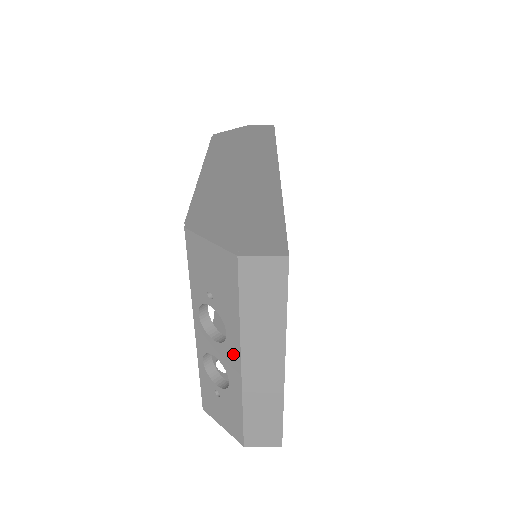
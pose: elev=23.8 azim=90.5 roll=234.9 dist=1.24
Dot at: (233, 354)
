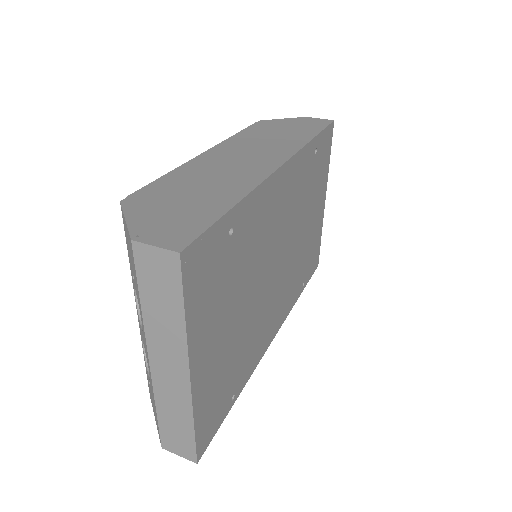
Dot at: occluded
